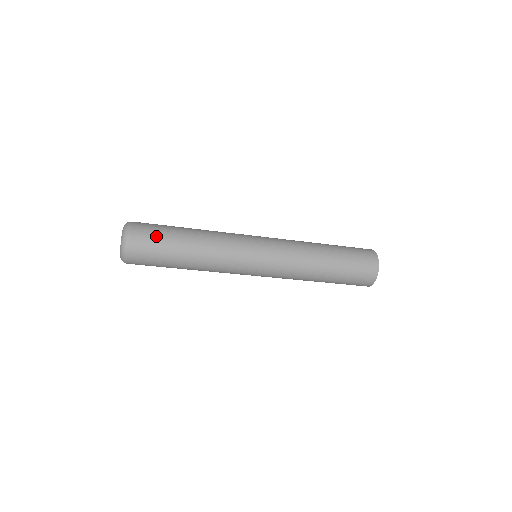
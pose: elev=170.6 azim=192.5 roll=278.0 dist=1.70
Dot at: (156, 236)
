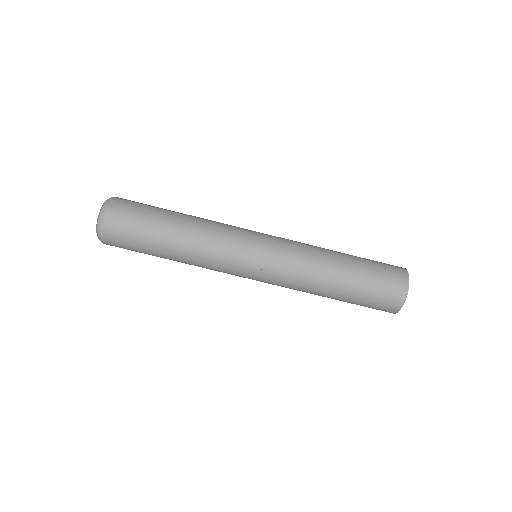
Dot at: (139, 210)
